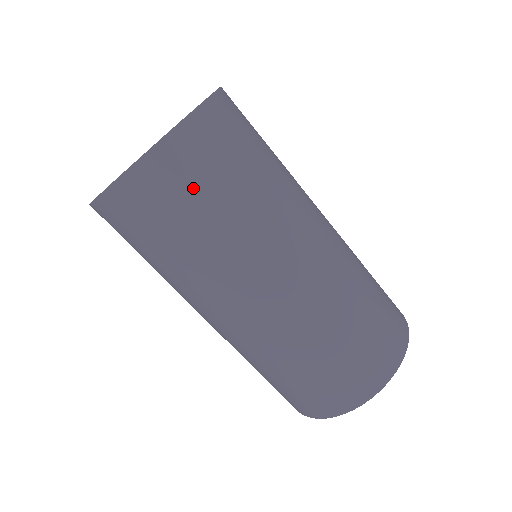
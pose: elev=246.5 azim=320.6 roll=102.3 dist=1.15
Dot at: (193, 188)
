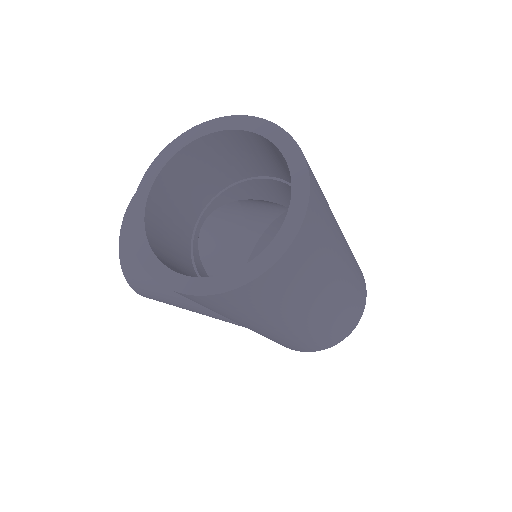
Dot at: (320, 232)
